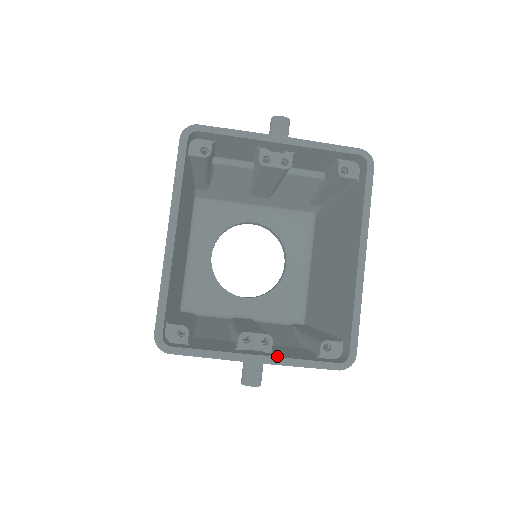
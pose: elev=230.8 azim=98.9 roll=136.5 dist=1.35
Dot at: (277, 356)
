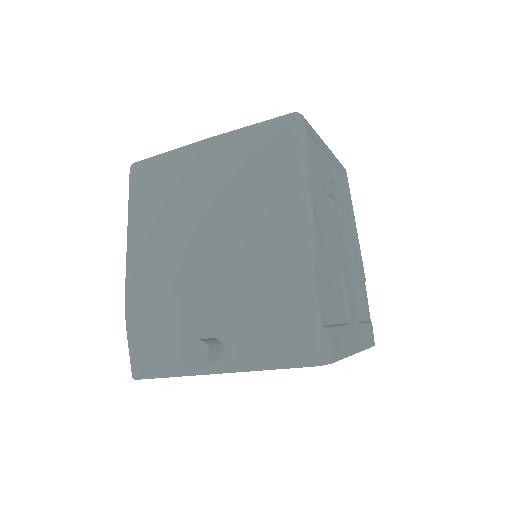
Dot at: occluded
